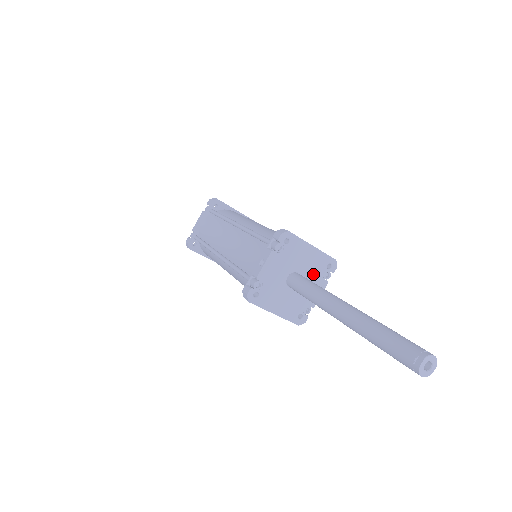
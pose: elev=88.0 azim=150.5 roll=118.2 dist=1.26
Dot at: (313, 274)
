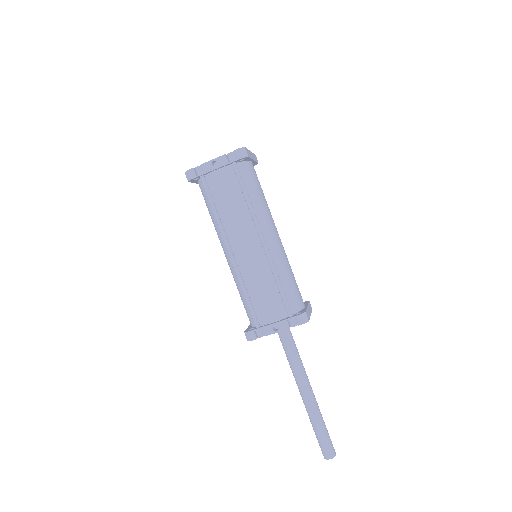
Dot at: occluded
